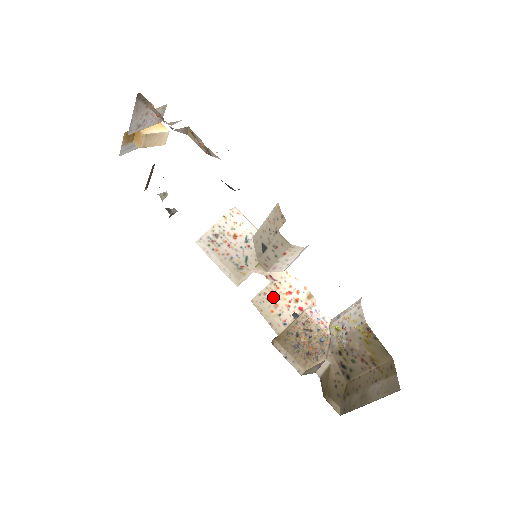
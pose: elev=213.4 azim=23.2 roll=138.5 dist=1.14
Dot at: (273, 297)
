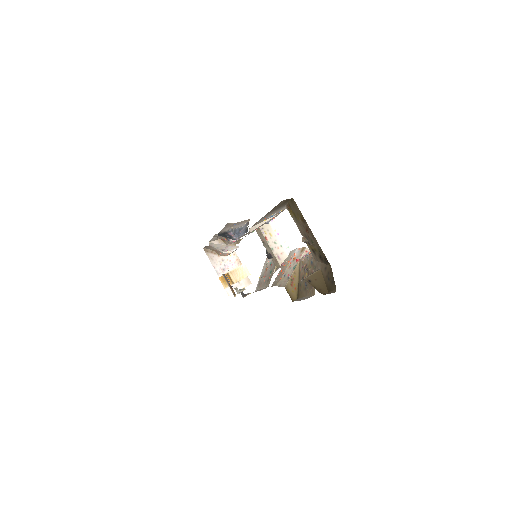
Dot at: (282, 272)
